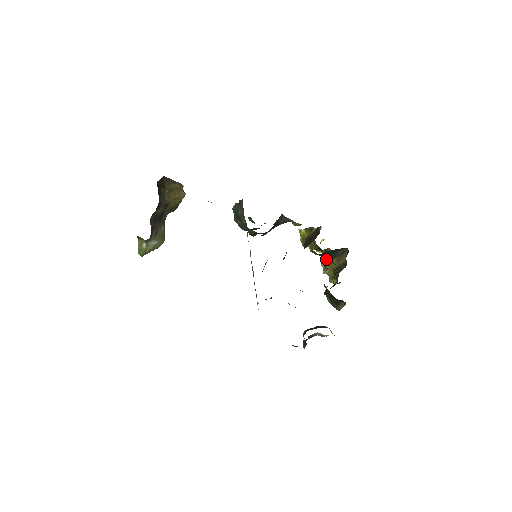
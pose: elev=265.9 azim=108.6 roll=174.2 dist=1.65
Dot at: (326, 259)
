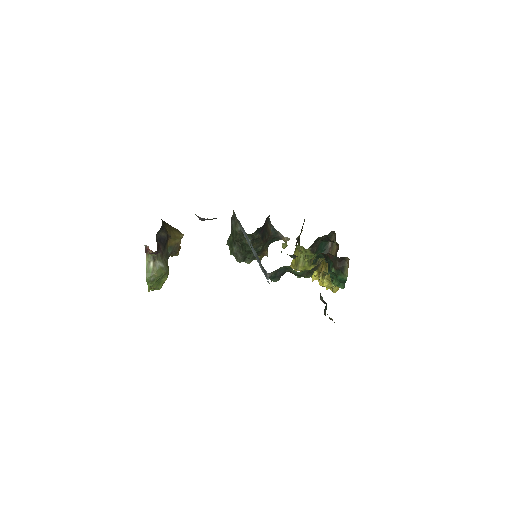
Dot at: (322, 270)
